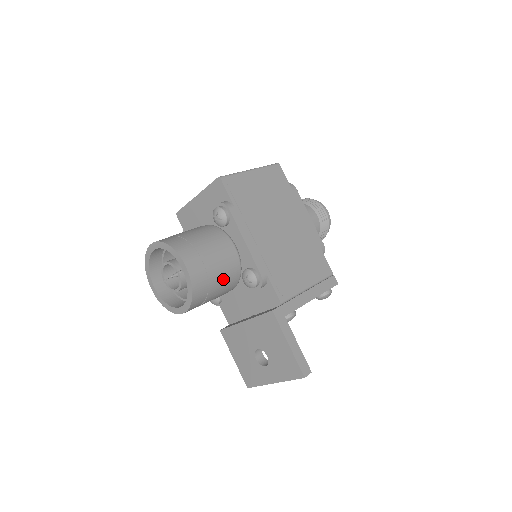
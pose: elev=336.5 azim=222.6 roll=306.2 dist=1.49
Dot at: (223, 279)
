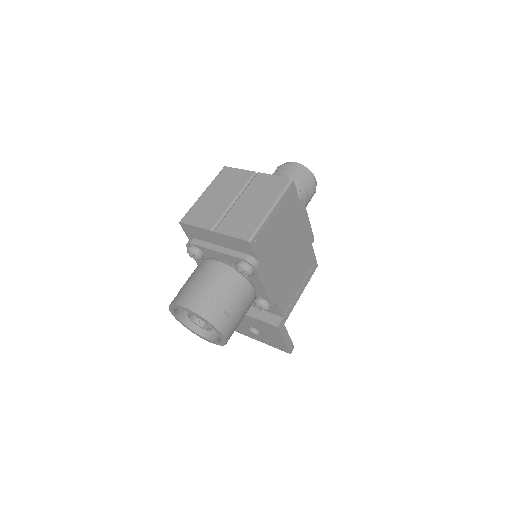
Dot at: occluded
